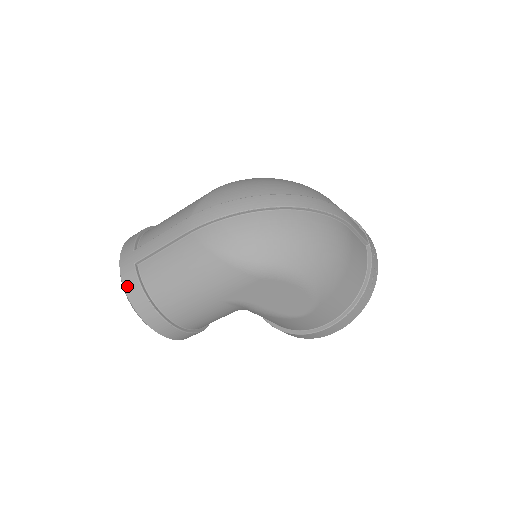
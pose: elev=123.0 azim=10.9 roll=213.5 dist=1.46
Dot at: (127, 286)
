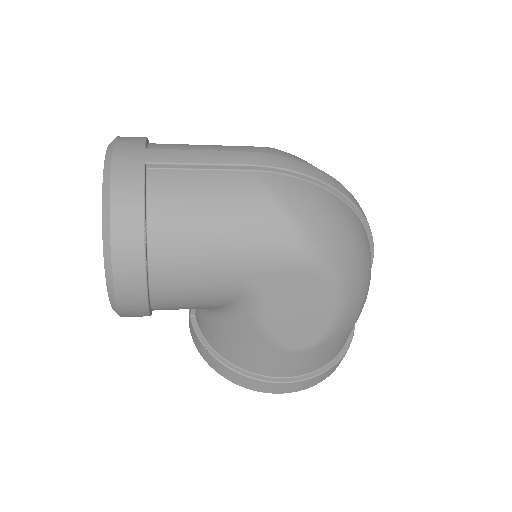
Dot at: (118, 185)
